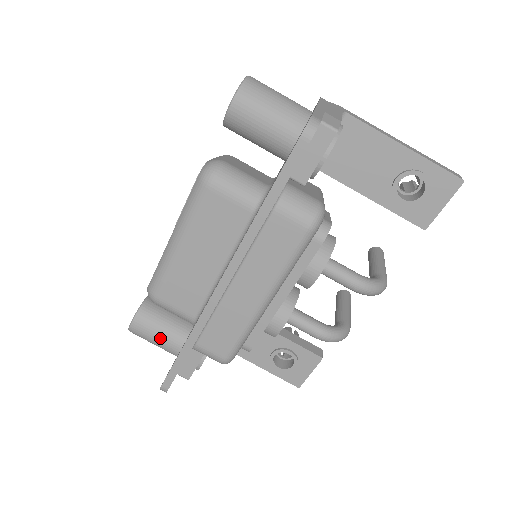
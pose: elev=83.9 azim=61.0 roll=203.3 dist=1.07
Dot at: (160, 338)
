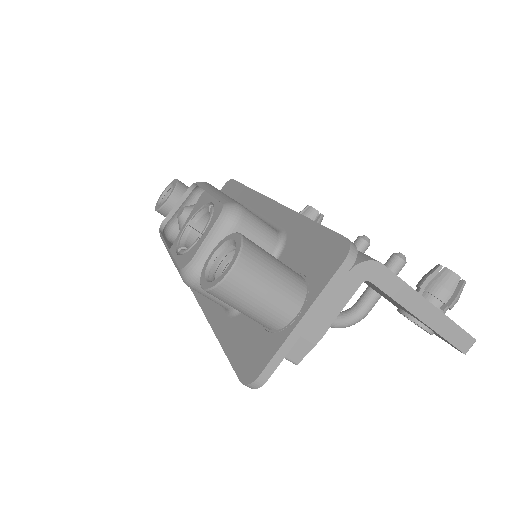
Dot at: occluded
